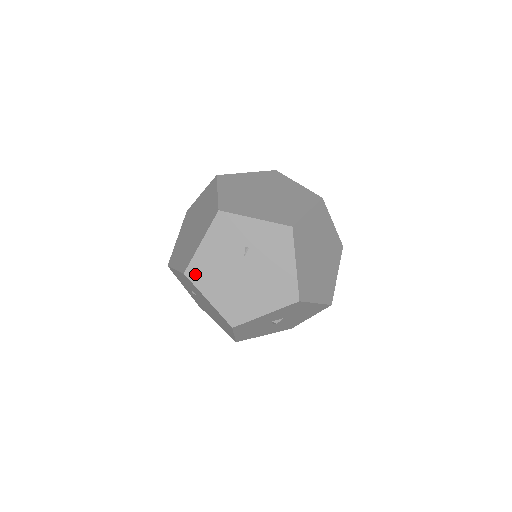
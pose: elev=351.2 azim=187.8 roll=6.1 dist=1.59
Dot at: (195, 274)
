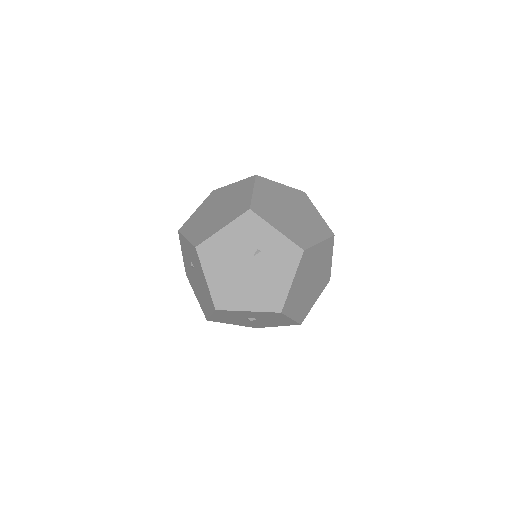
Dot at: (205, 252)
